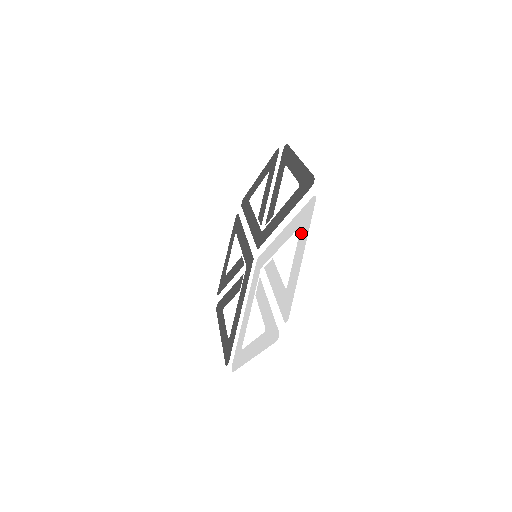
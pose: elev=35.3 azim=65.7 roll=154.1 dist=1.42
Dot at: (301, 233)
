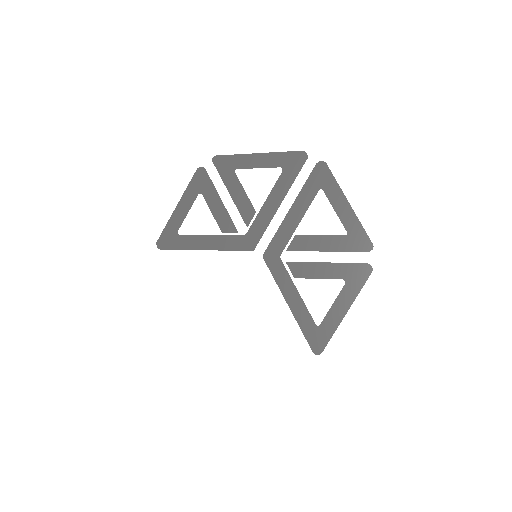
Dot at: (274, 350)
